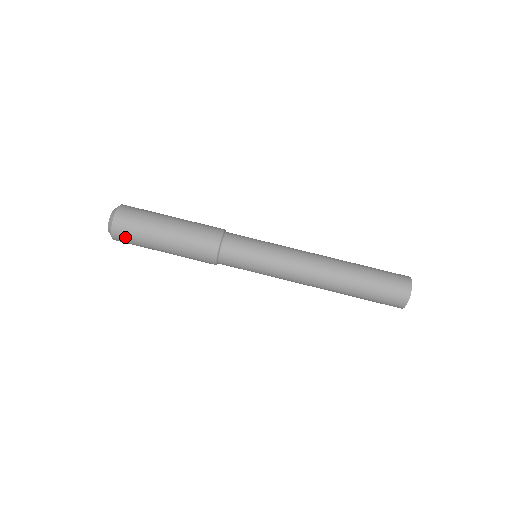
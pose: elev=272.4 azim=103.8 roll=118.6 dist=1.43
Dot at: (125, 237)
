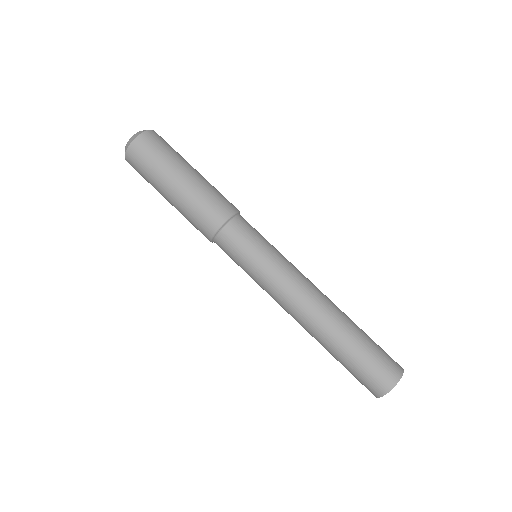
Dot at: (137, 171)
